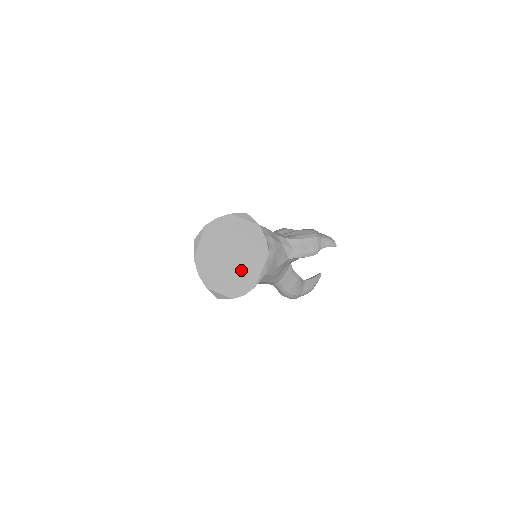
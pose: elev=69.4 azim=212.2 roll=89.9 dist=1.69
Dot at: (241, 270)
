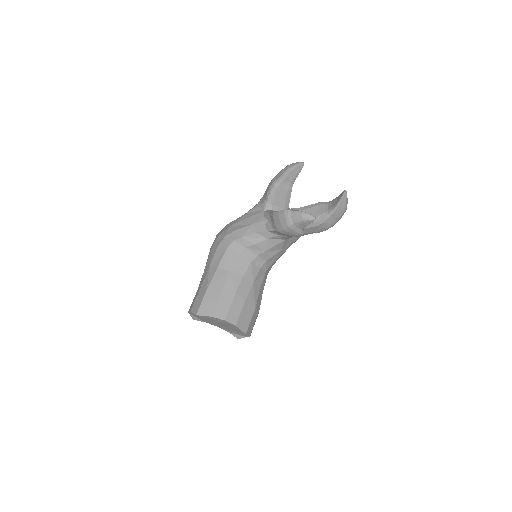
Dot at: (233, 329)
